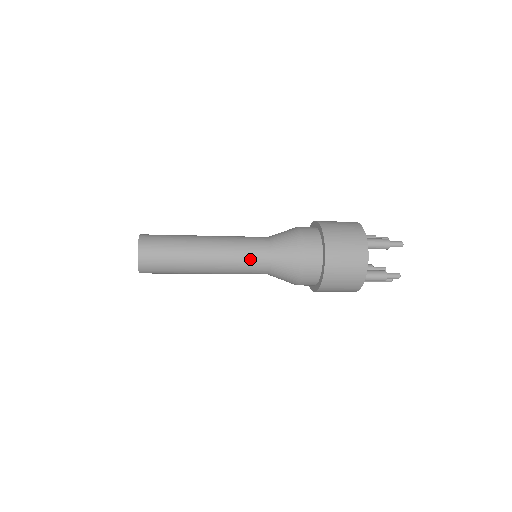
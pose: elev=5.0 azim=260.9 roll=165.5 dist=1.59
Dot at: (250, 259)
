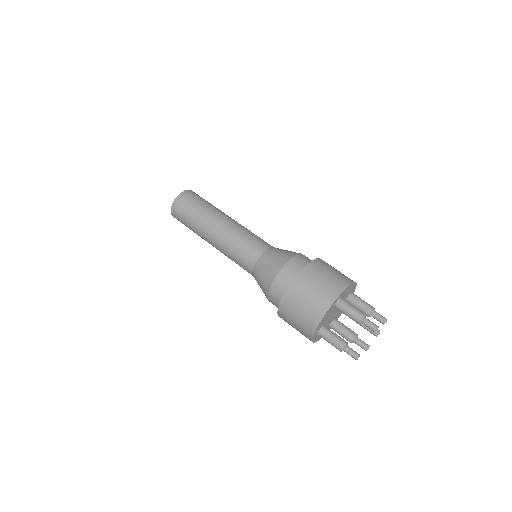
Dot at: occluded
